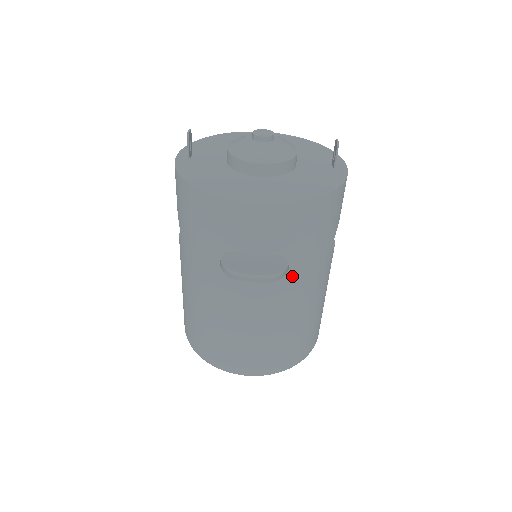
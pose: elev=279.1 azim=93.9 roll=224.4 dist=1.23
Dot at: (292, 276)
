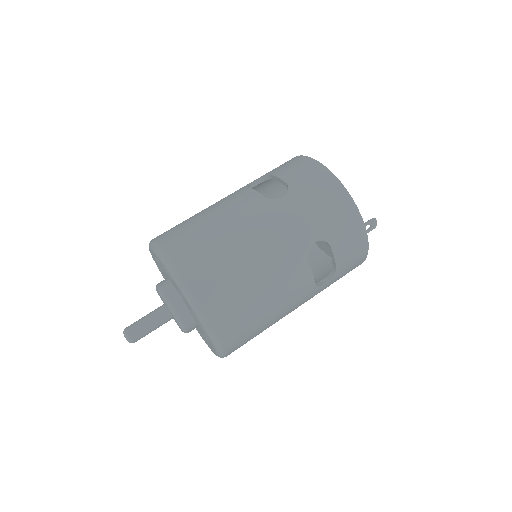
Dot at: (276, 205)
